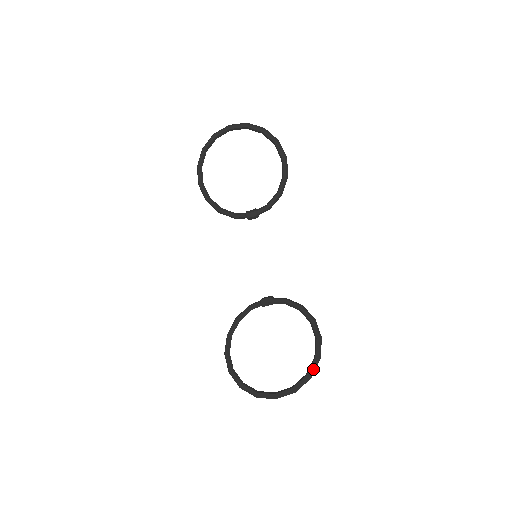
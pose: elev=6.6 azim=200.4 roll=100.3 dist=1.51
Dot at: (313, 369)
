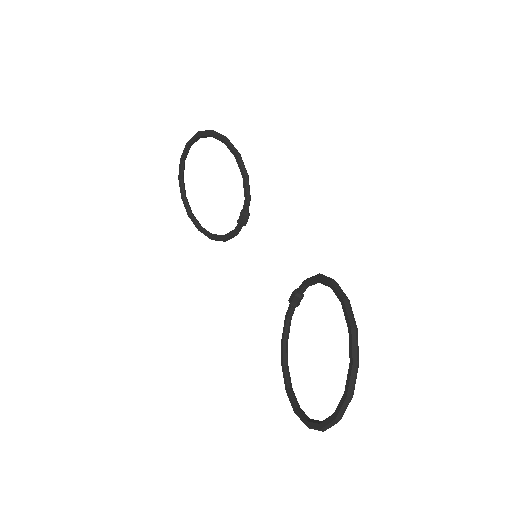
Dot at: (352, 349)
